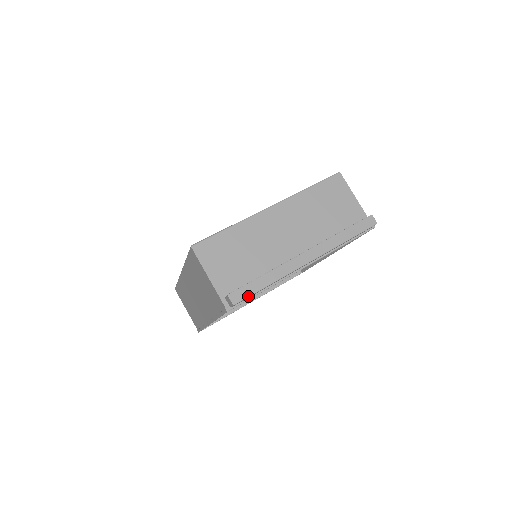
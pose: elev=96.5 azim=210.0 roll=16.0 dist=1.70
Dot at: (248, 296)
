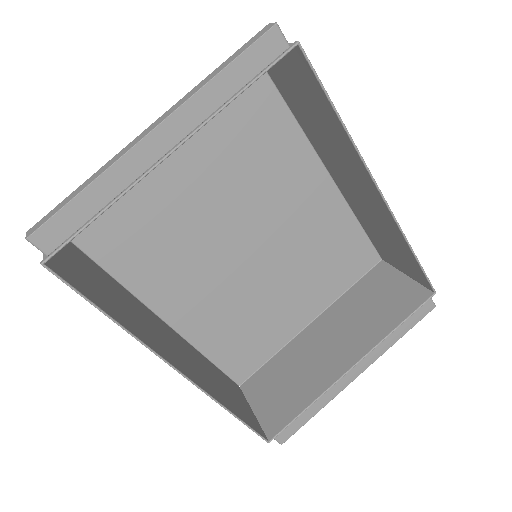
Dot at: (49, 218)
